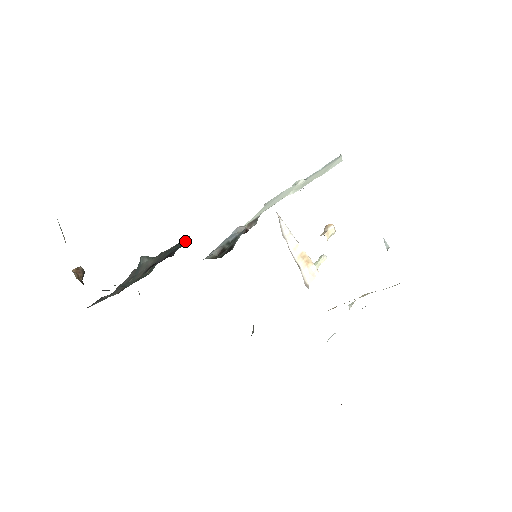
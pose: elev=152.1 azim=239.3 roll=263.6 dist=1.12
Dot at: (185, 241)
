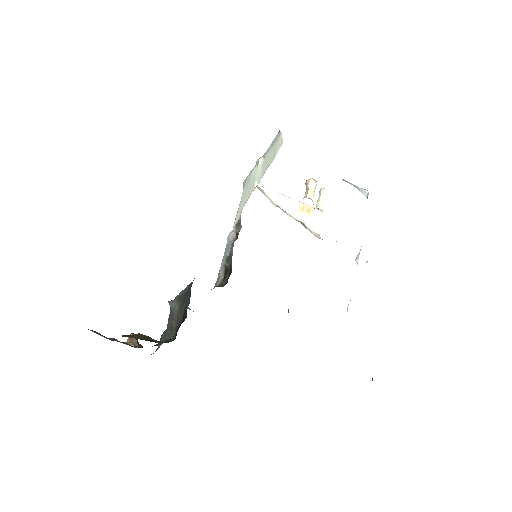
Dot at: (190, 295)
